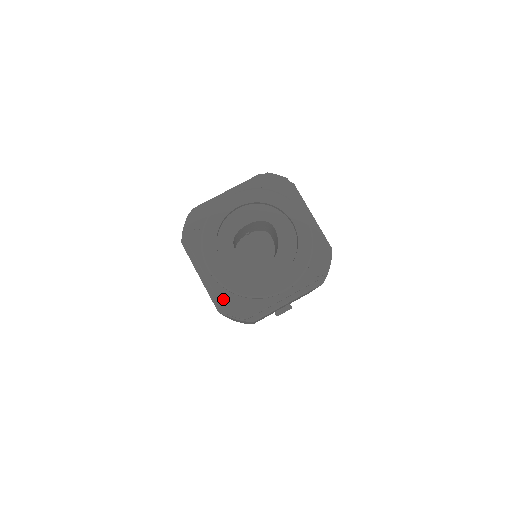
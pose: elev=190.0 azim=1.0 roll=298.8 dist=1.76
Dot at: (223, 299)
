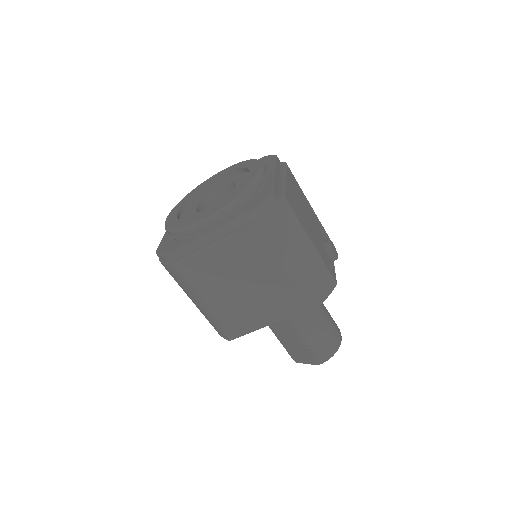
Dot at: (241, 213)
